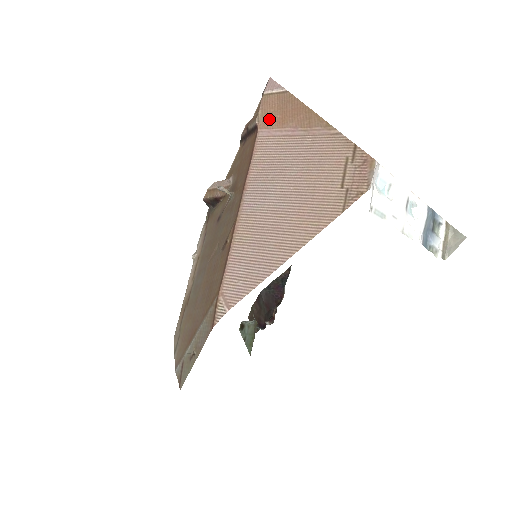
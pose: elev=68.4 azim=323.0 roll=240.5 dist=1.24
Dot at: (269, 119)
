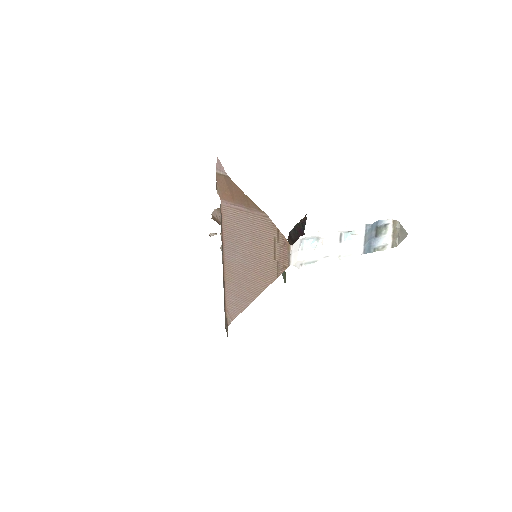
Dot at: (224, 194)
